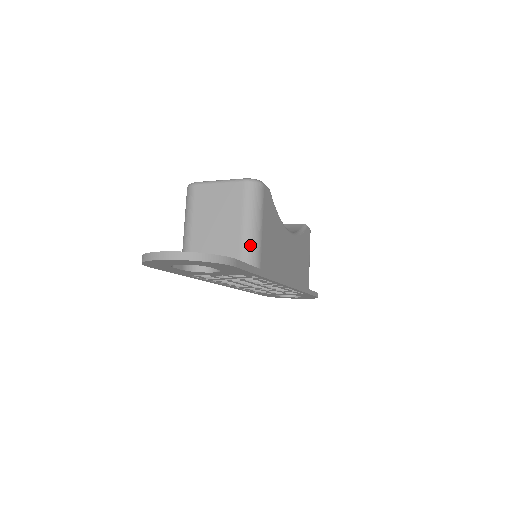
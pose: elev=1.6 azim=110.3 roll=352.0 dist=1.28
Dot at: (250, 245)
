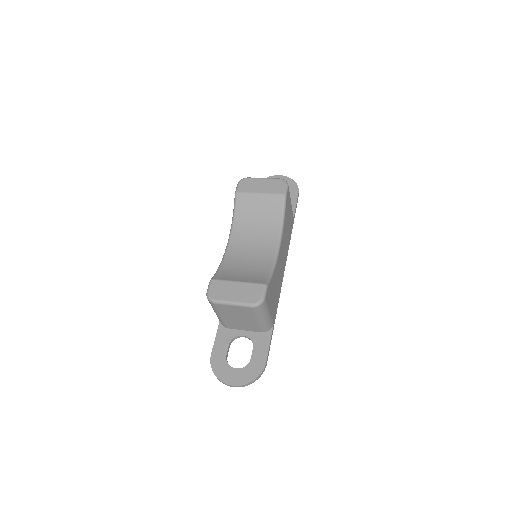
Dot at: (265, 325)
